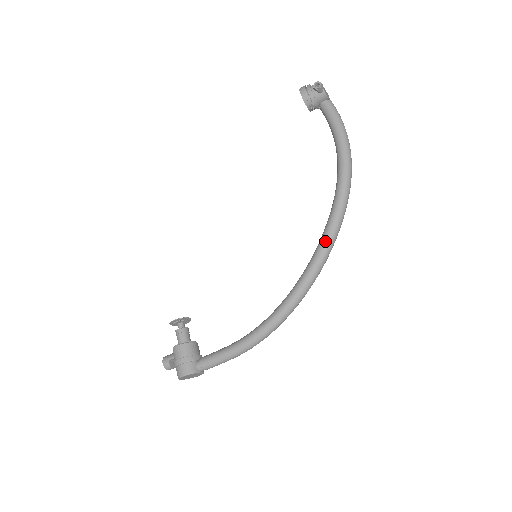
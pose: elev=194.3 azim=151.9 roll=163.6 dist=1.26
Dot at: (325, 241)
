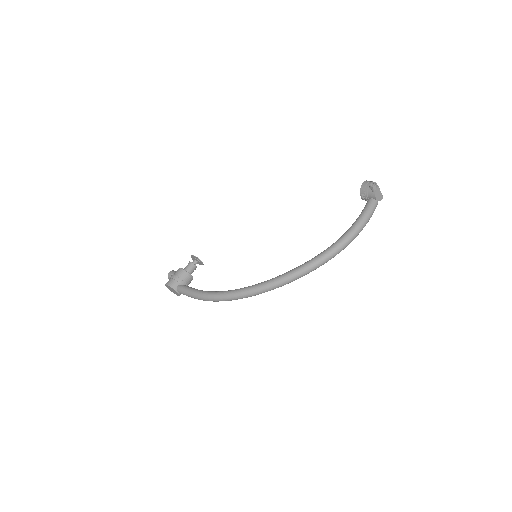
Dot at: (286, 274)
